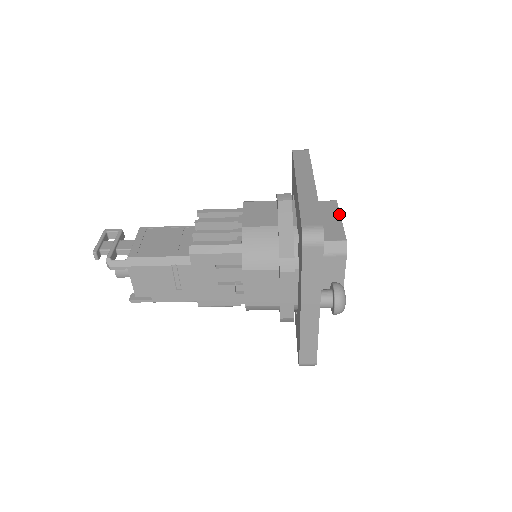
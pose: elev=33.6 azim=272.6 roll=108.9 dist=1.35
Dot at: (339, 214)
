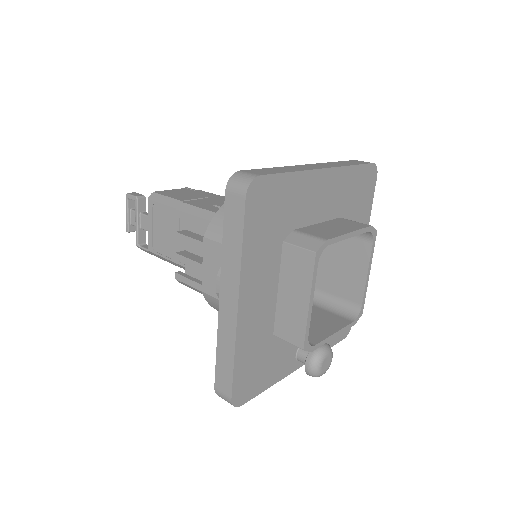
Dot at: (309, 291)
